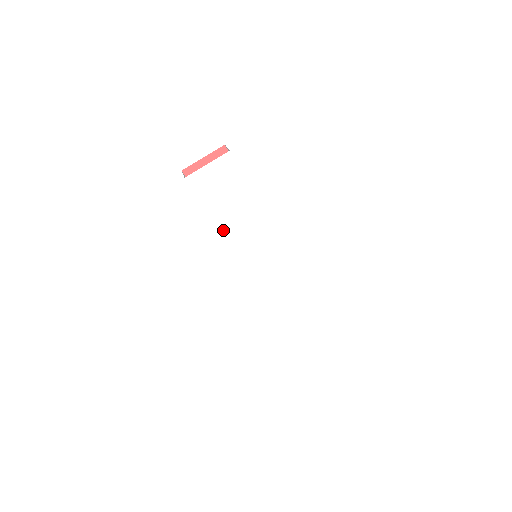
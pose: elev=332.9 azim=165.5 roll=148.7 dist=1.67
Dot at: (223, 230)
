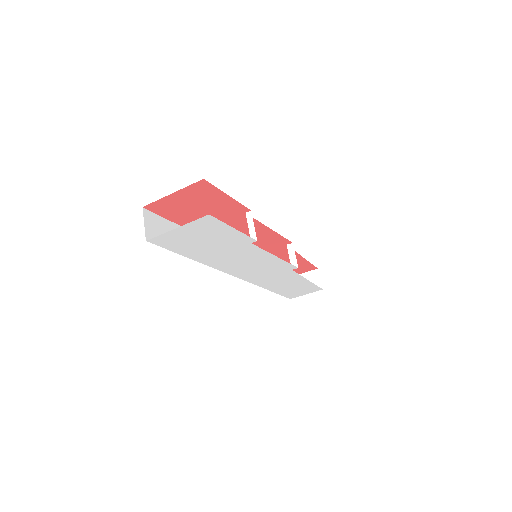
Dot at: (210, 261)
